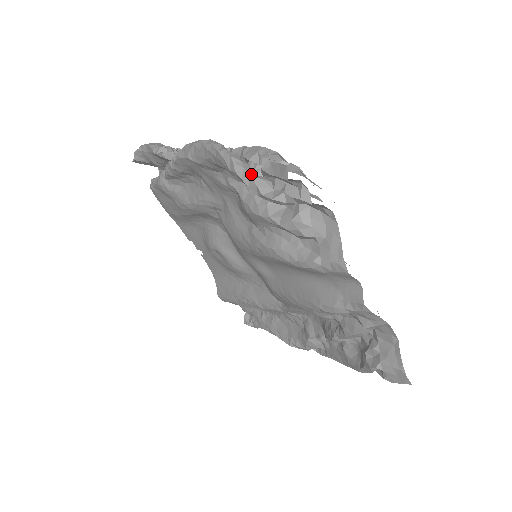
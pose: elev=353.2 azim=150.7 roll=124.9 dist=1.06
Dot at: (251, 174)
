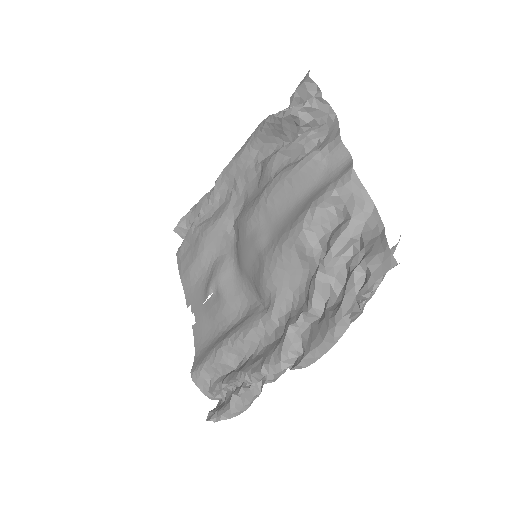
Dot at: occluded
